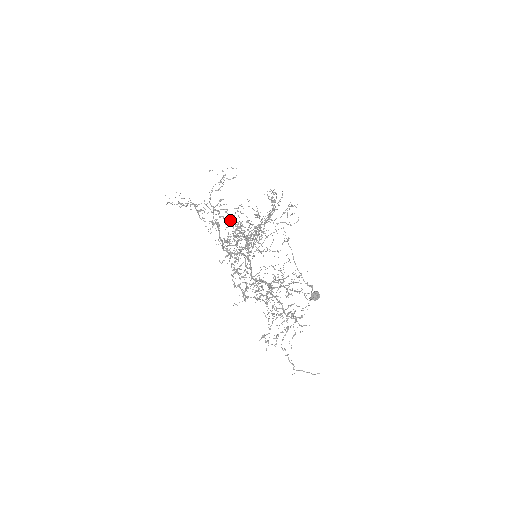
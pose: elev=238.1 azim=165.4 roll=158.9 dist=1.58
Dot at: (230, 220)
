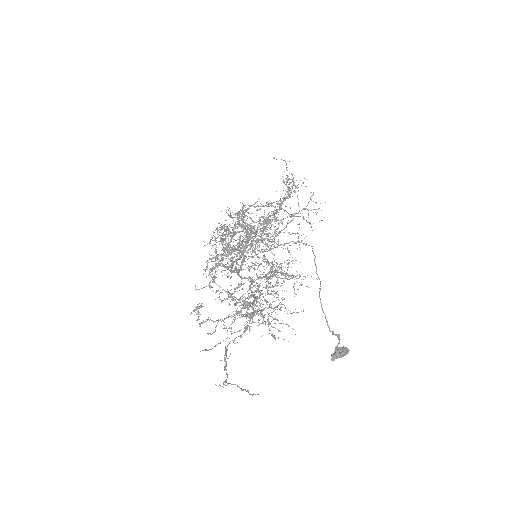
Dot at: (239, 213)
